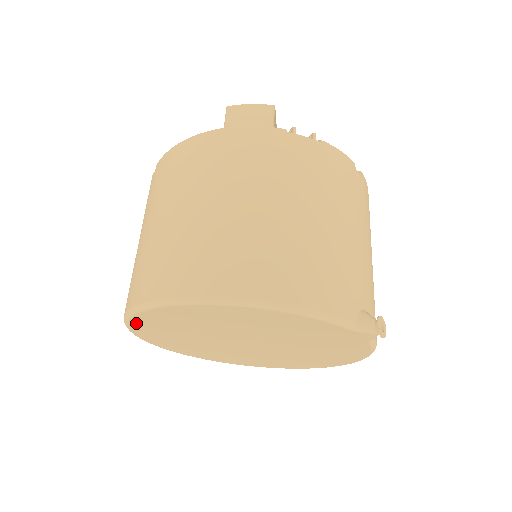
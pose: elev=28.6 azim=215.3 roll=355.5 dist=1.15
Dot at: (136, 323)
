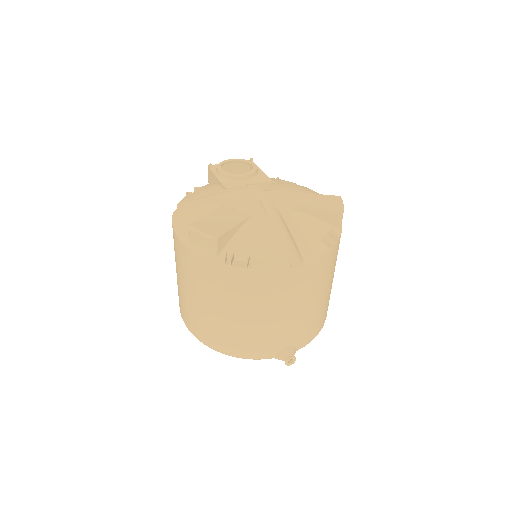
Dot at: occluded
